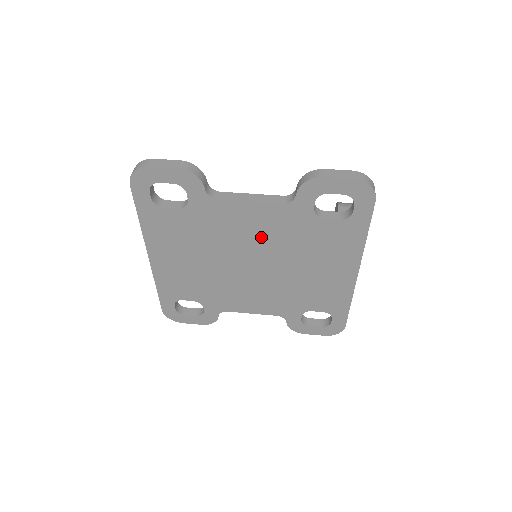
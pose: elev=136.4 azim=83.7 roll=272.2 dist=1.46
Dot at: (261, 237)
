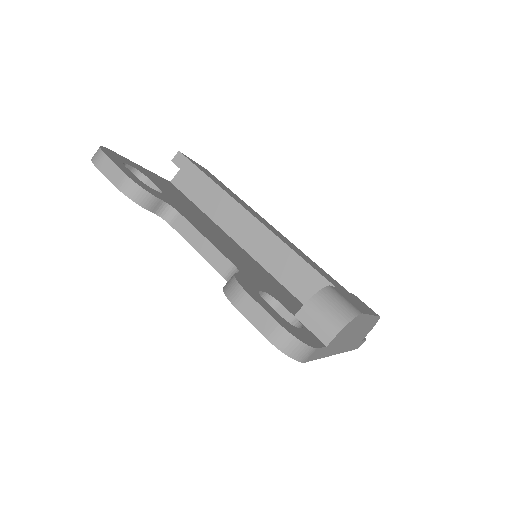
Dot at: occluded
